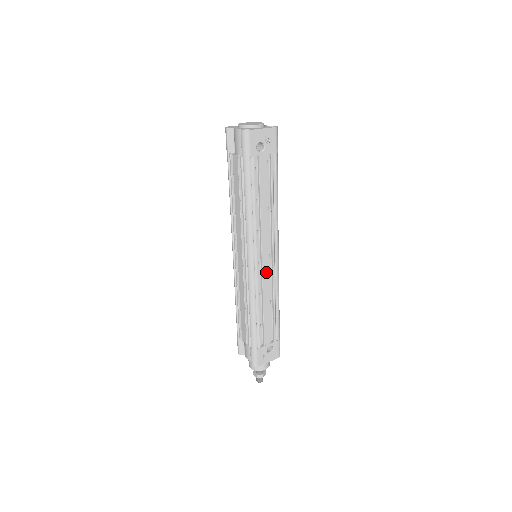
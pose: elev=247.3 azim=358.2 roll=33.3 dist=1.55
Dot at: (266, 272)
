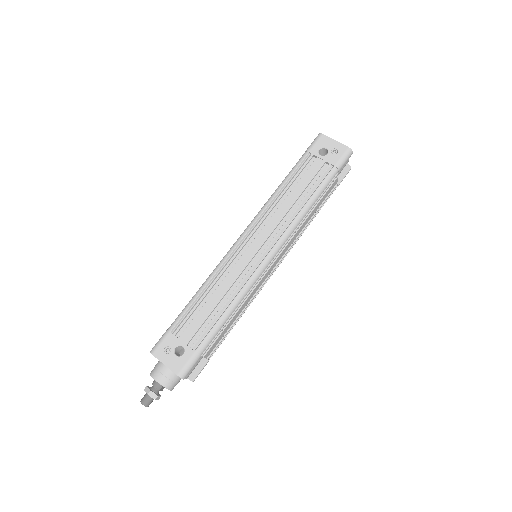
Dot at: (245, 260)
